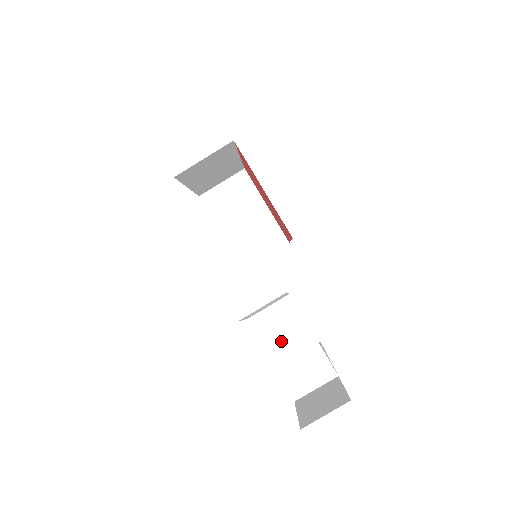
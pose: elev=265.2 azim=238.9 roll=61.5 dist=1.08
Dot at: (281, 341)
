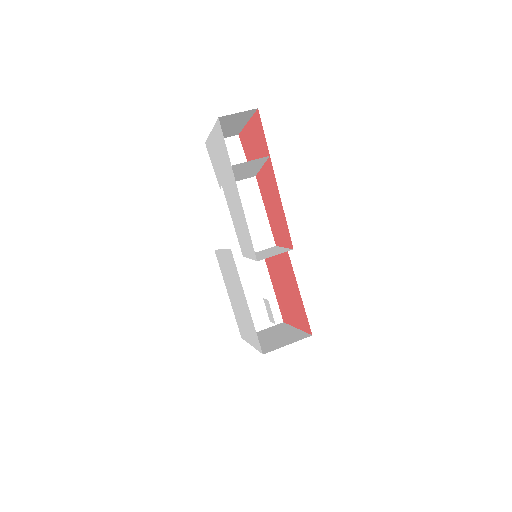
Dot at: (237, 177)
